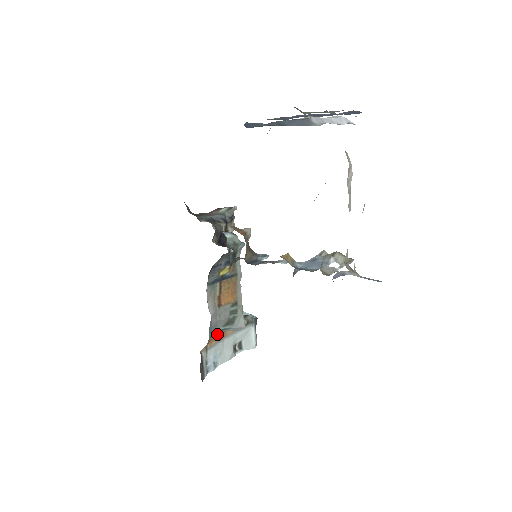
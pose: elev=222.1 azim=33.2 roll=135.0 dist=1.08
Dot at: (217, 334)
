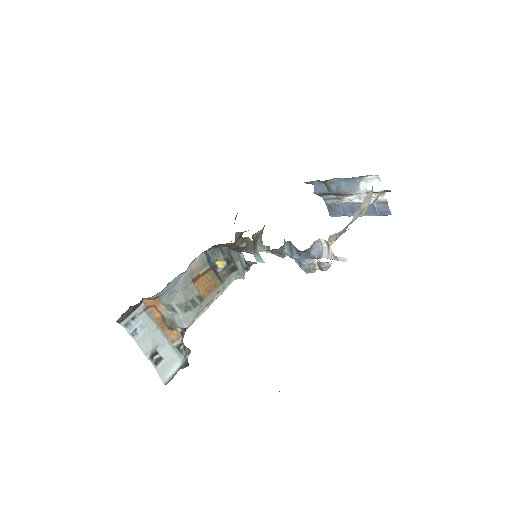
Dot at: (165, 308)
